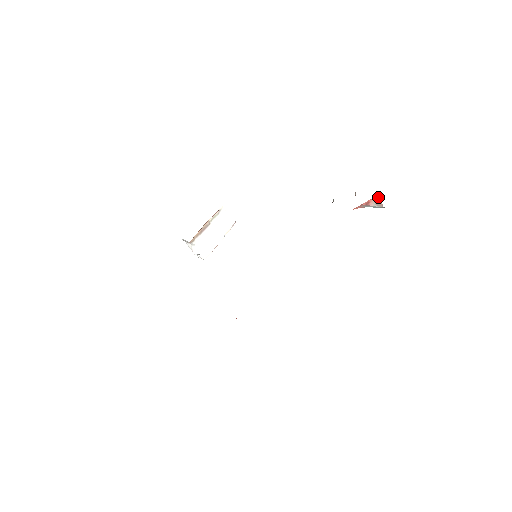
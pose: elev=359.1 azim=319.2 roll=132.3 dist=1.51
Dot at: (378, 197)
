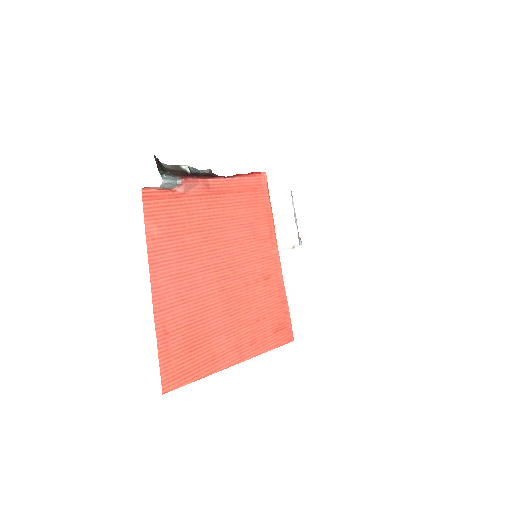
Dot at: (146, 187)
